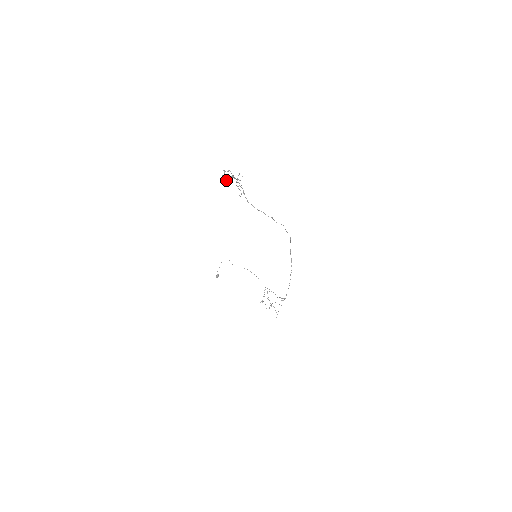
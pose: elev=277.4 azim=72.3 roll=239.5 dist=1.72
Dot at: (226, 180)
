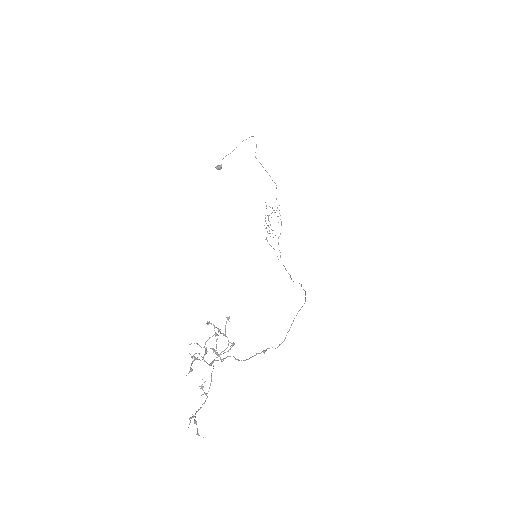
Dot at: (208, 324)
